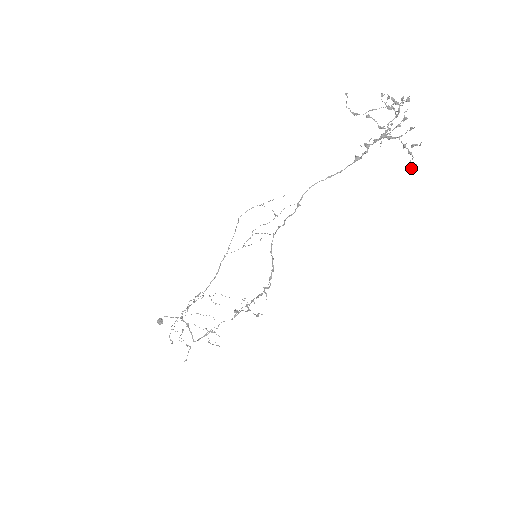
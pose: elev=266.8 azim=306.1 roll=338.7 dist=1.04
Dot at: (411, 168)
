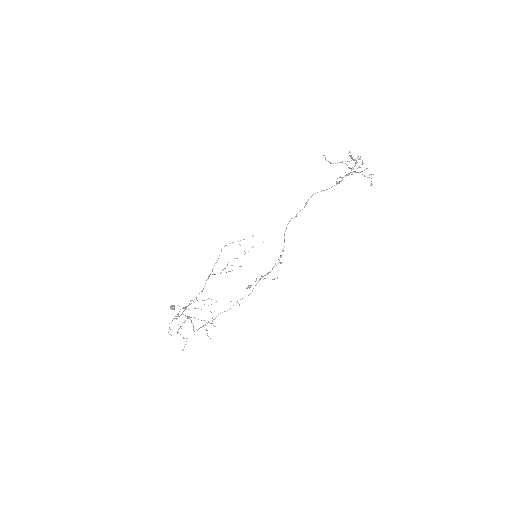
Dot at: occluded
